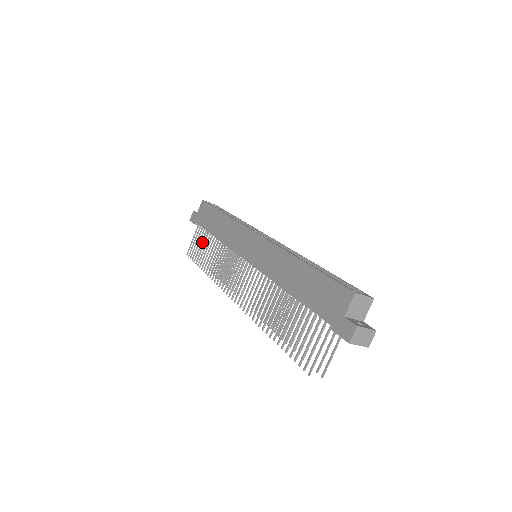
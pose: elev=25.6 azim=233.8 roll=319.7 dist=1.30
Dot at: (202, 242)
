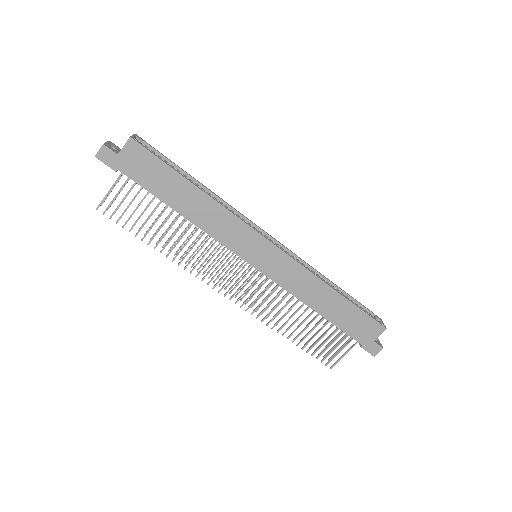
Dot at: occluded
